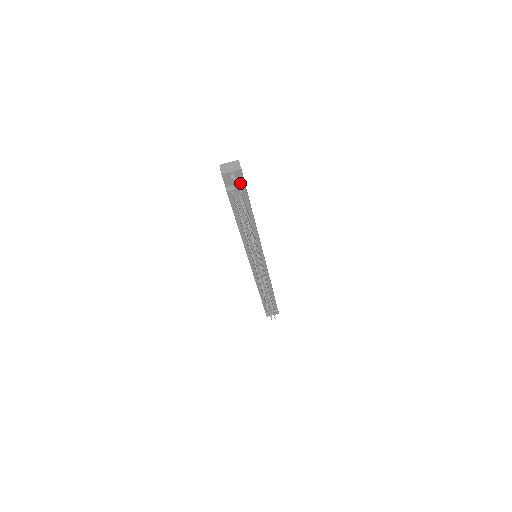
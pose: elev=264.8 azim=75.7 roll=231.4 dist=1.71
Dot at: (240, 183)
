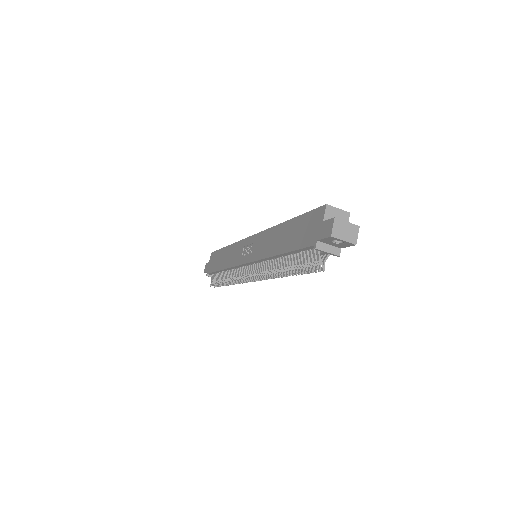
Dot at: (336, 246)
